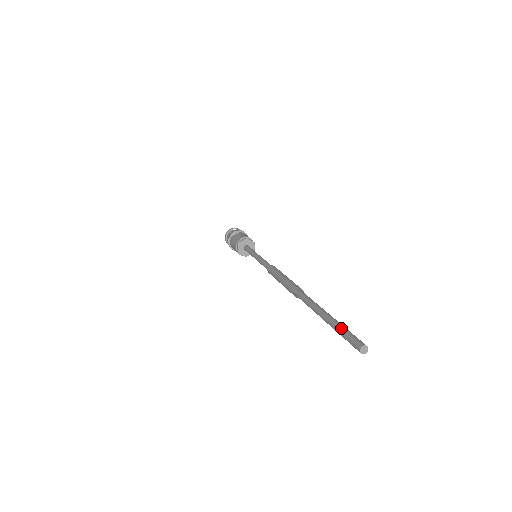
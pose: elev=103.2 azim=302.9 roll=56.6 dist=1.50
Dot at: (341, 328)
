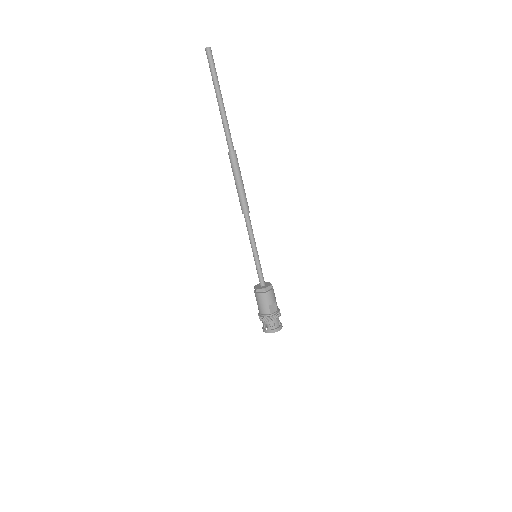
Dot at: (212, 77)
